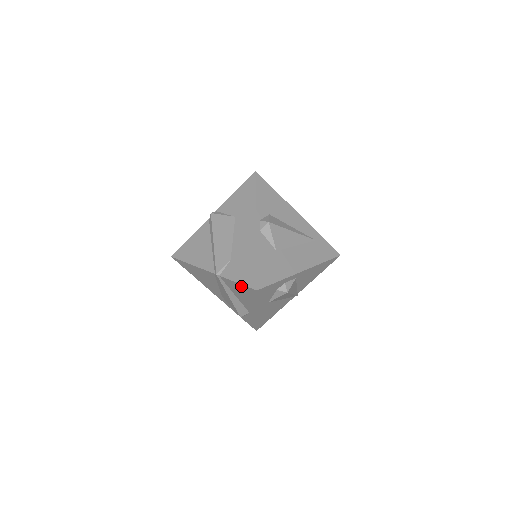
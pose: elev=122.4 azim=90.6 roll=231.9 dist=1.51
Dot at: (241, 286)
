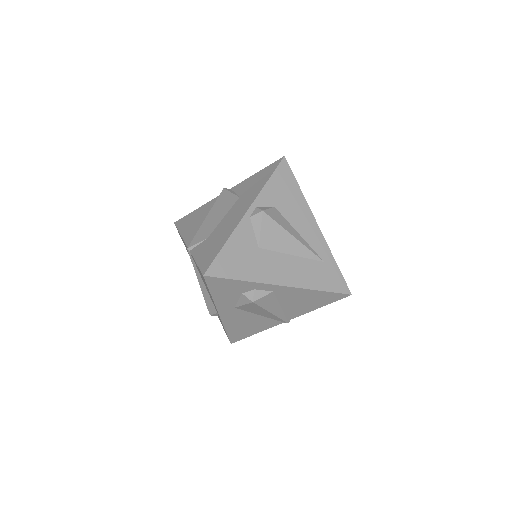
Dot at: occluded
